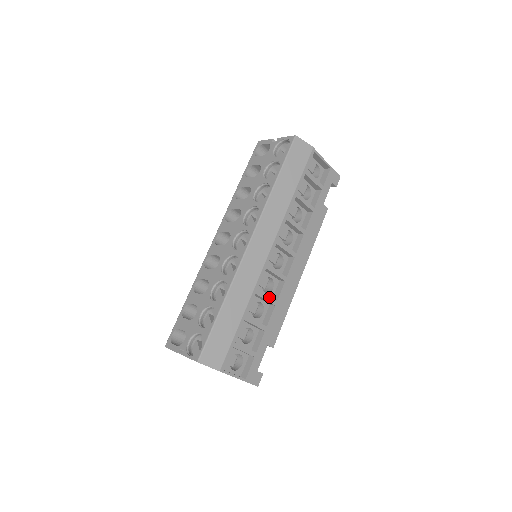
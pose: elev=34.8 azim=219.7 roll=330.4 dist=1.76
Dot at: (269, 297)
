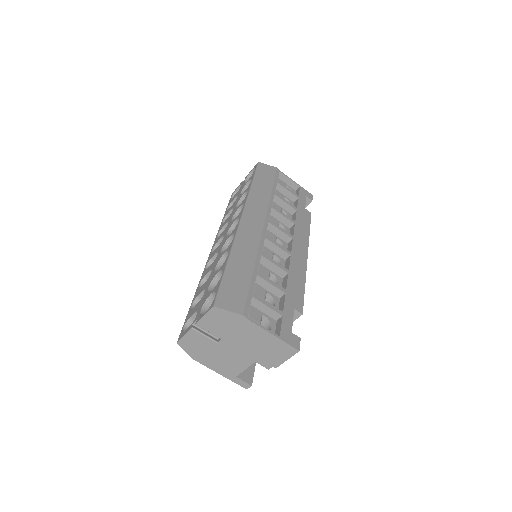
Dot at: (278, 263)
